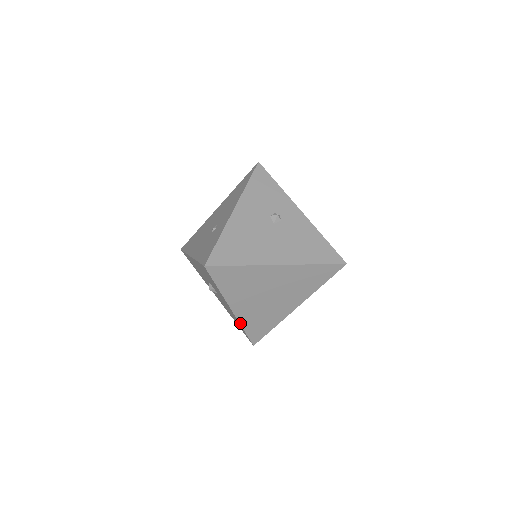
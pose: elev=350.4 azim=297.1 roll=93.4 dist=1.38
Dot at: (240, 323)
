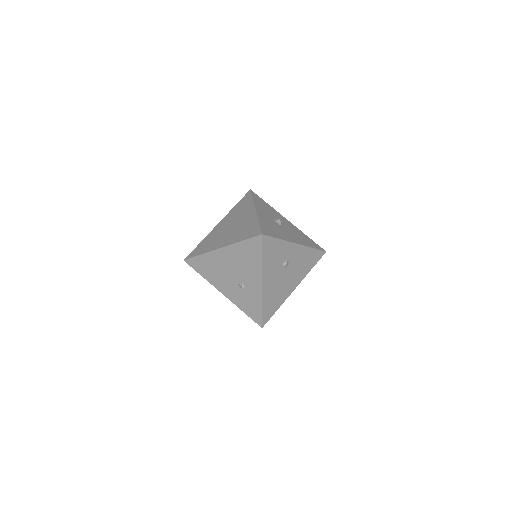
Dot at: occluded
